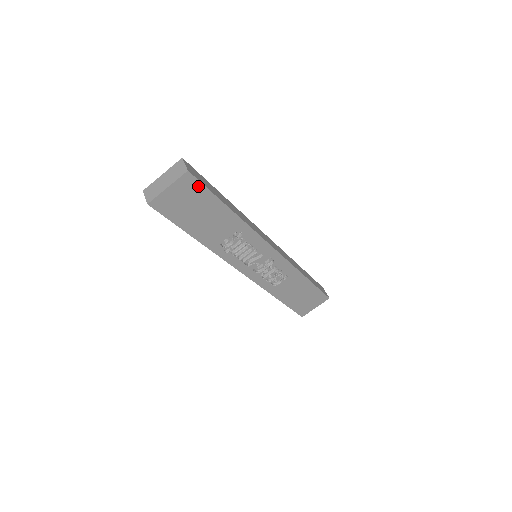
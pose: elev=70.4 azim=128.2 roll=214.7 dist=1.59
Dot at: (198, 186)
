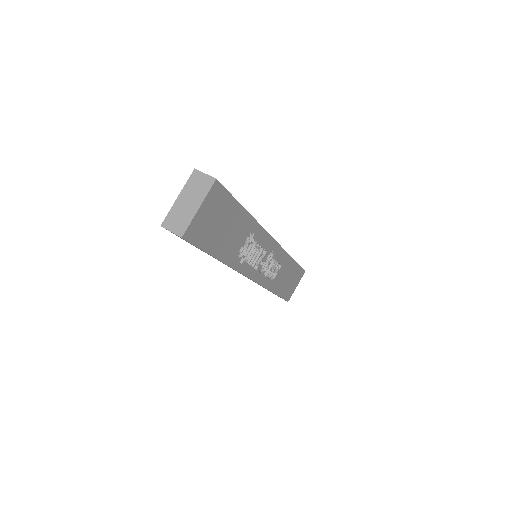
Dot at: (223, 195)
